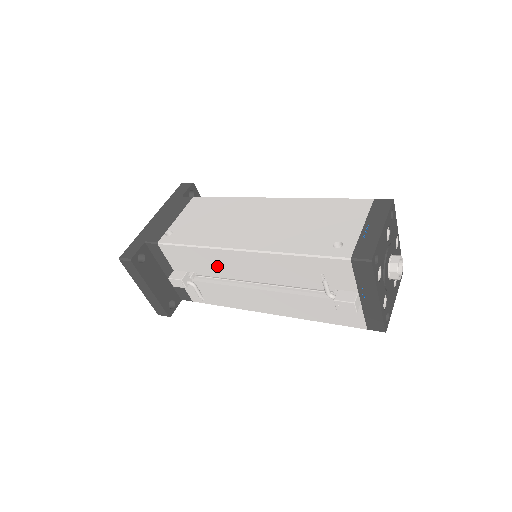
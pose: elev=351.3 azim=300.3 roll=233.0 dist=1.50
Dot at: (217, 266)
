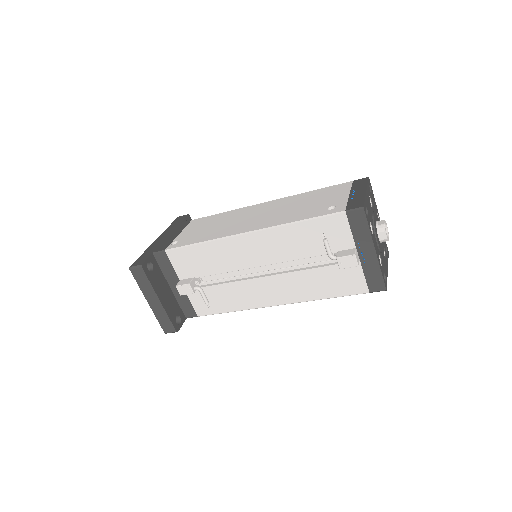
Dot at: (223, 260)
